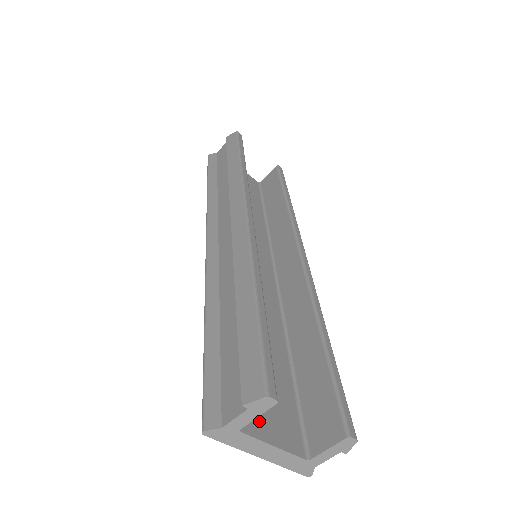
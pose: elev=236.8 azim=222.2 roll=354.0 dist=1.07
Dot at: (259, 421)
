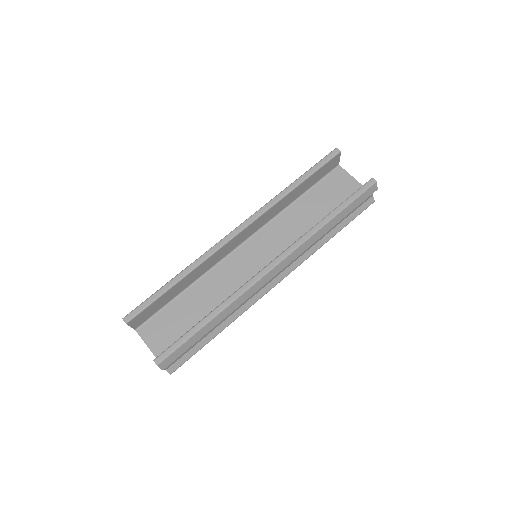
Dot at: (150, 333)
